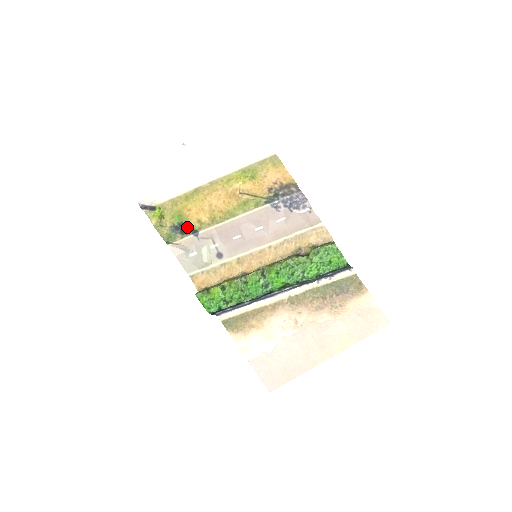
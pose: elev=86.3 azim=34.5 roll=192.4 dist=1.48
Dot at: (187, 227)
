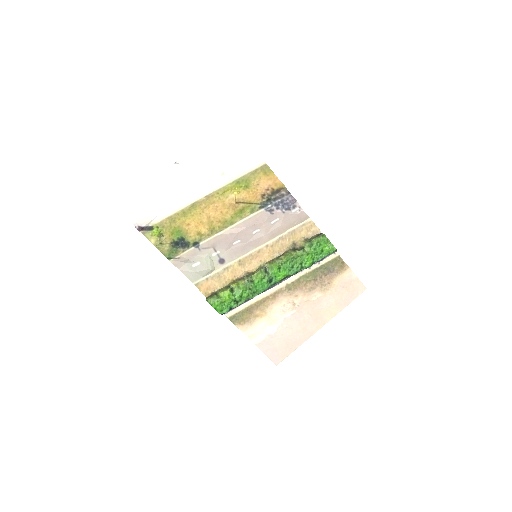
Dot at: (187, 241)
